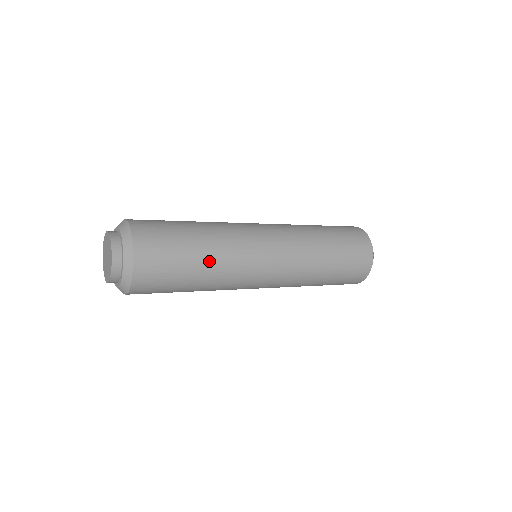
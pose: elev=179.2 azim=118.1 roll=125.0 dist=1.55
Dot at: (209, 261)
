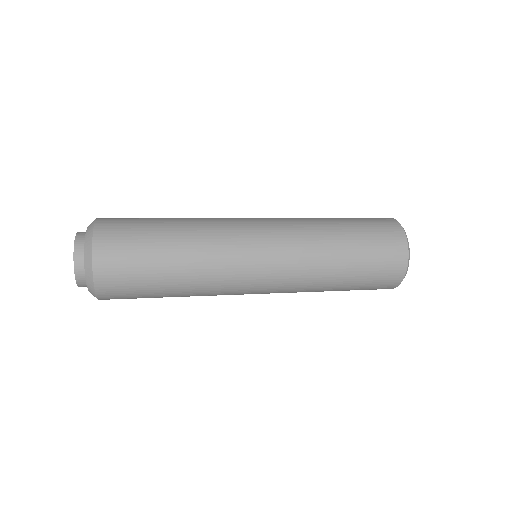
Dot at: (182, 229)
